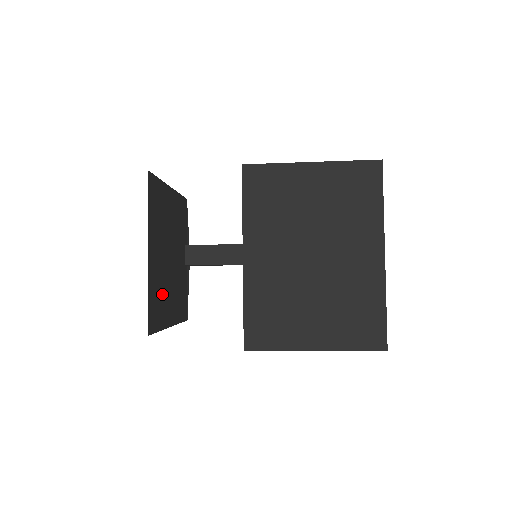
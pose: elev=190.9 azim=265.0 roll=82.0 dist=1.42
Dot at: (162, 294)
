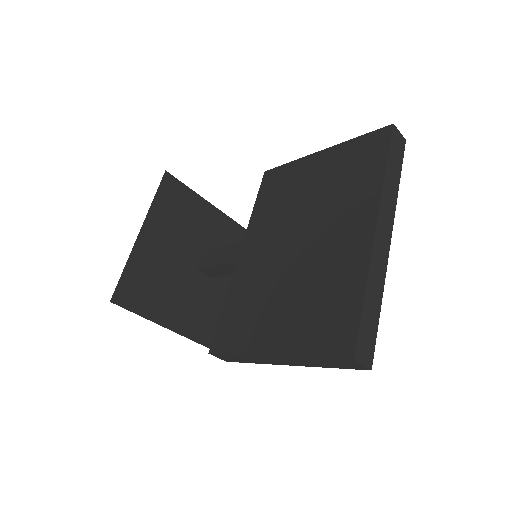
Dot at: (161, 287)
